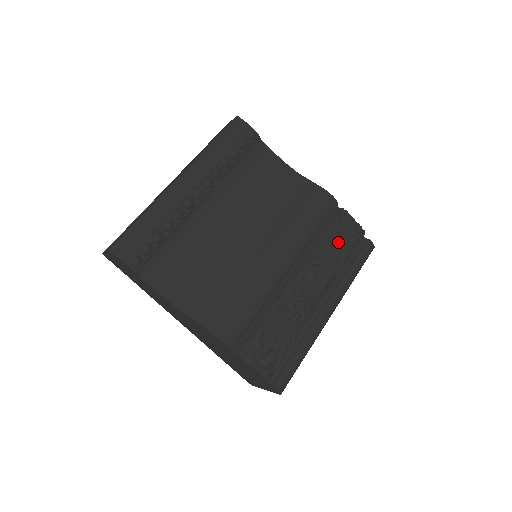
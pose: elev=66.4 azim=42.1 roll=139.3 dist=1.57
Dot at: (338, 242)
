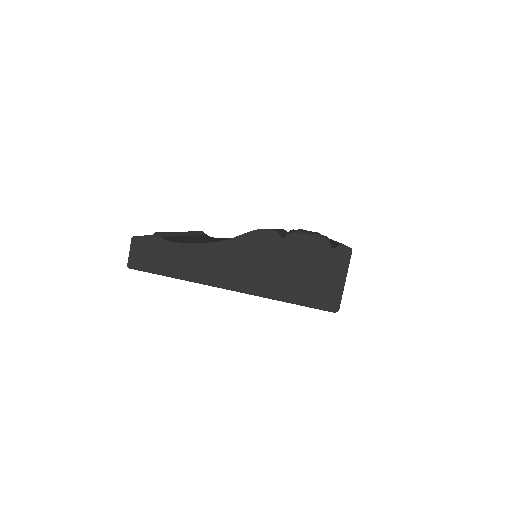
Dot at: occluded
